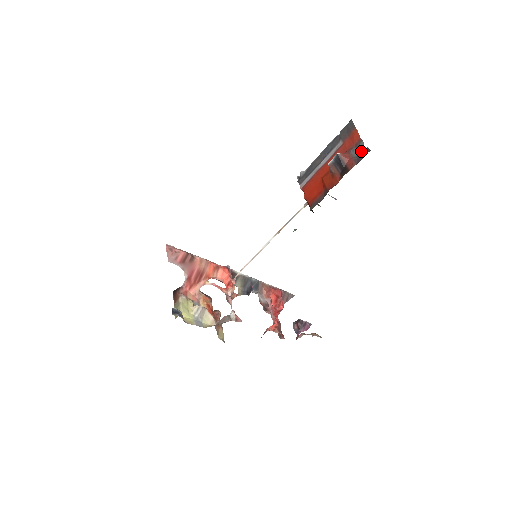
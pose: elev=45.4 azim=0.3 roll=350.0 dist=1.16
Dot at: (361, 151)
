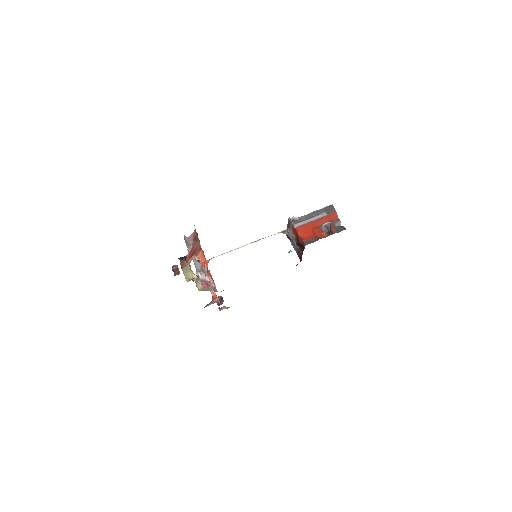
Dot at: (338, 226)
